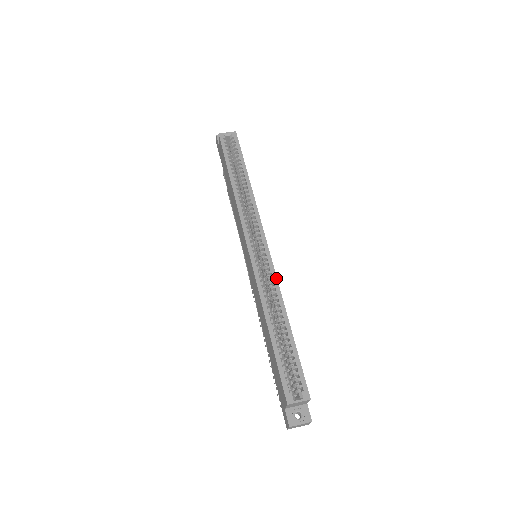
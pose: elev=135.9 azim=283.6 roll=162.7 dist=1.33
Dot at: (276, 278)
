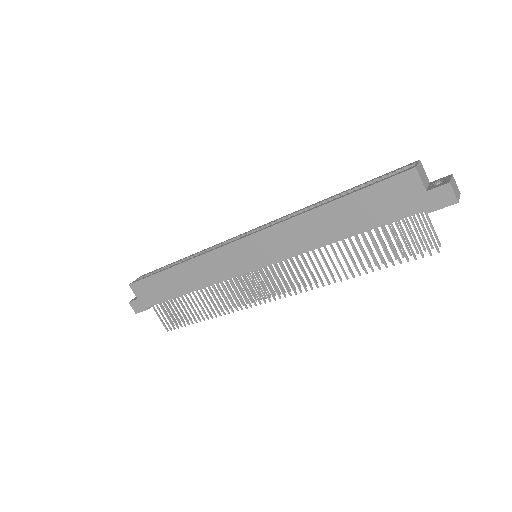
Dot at: (284, 216)
